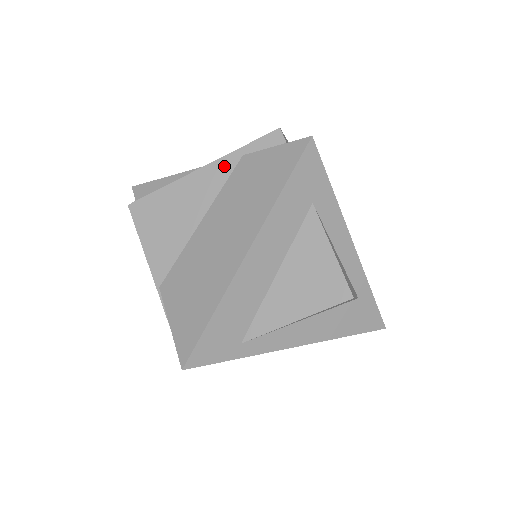
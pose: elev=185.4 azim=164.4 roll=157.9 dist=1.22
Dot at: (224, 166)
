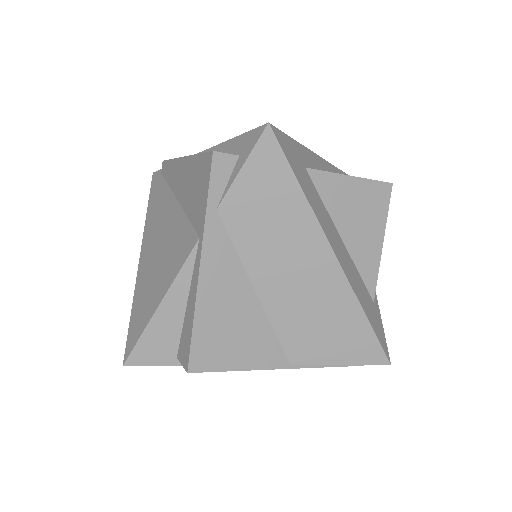
Dot at: (215, 237)
